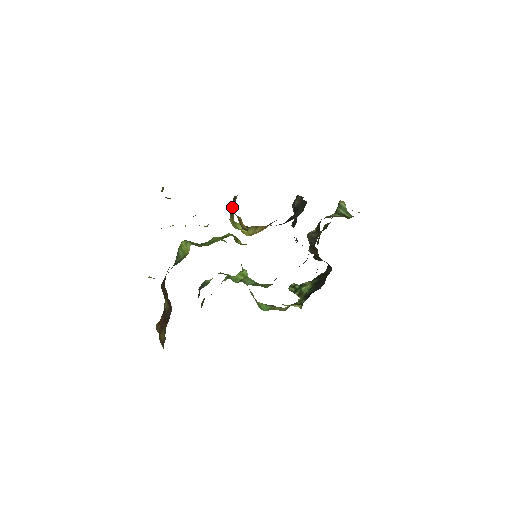
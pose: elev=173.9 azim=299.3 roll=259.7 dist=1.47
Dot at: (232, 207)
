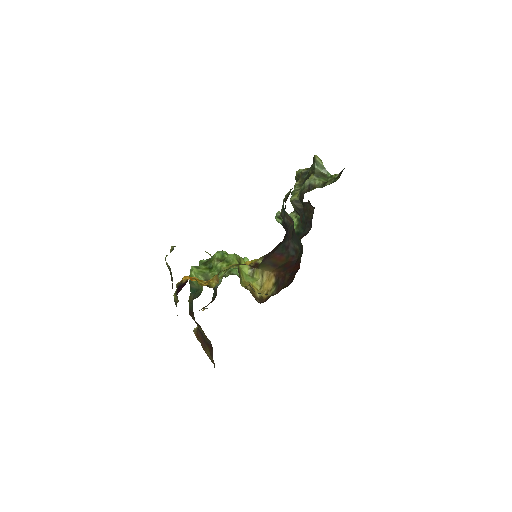
Dot at: occluded
